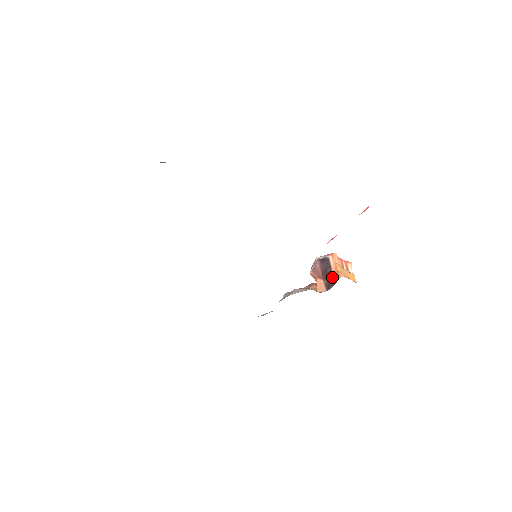
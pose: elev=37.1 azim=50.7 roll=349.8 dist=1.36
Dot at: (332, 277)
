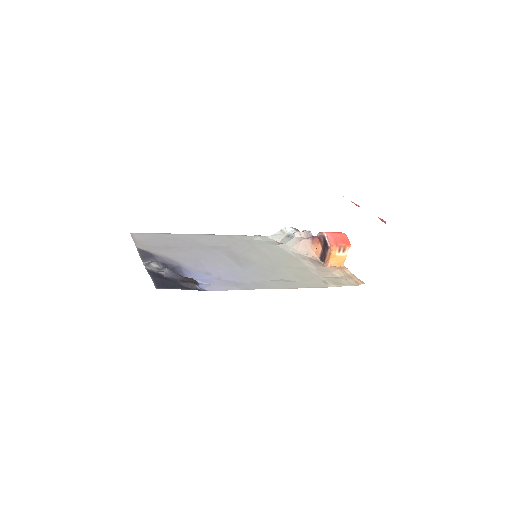
Dot at: (326, 256)
